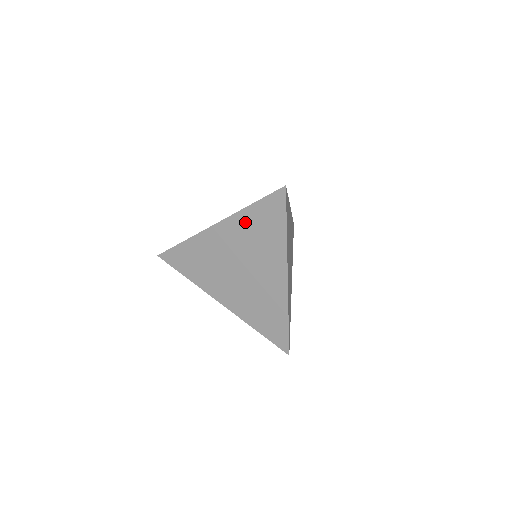
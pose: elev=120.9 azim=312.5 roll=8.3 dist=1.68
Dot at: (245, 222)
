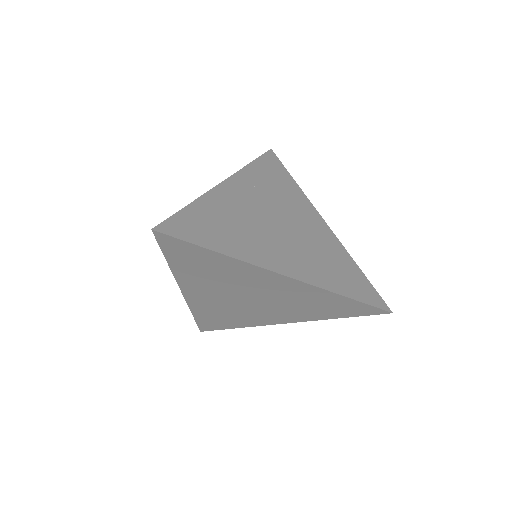
Dot at: (189, 275)
